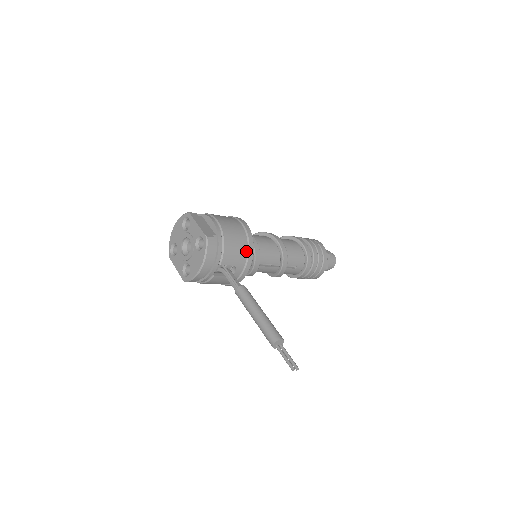
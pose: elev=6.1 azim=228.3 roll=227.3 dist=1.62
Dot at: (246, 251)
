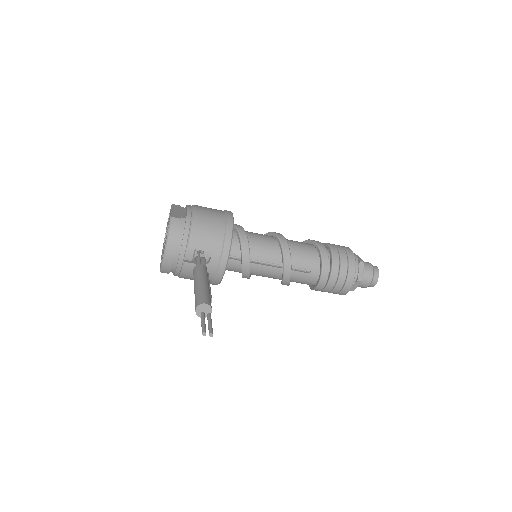
Dot at: (222, 236)
